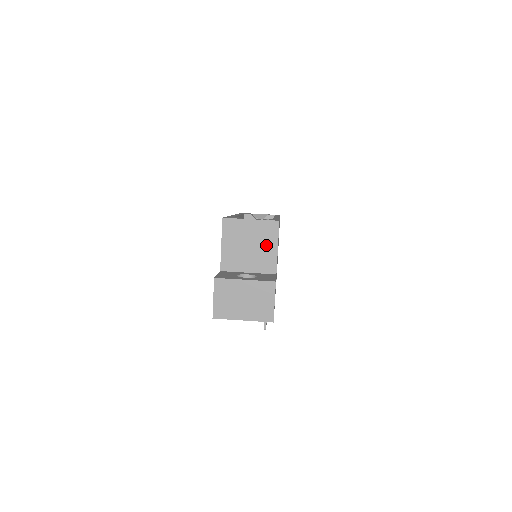
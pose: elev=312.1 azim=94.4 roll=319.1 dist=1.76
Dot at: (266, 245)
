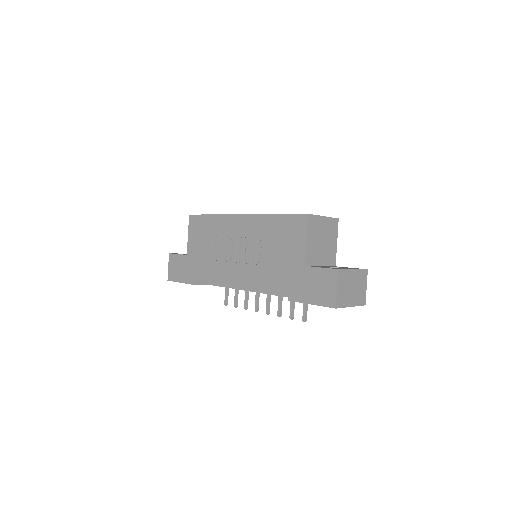
Dot at: (331, 240)
